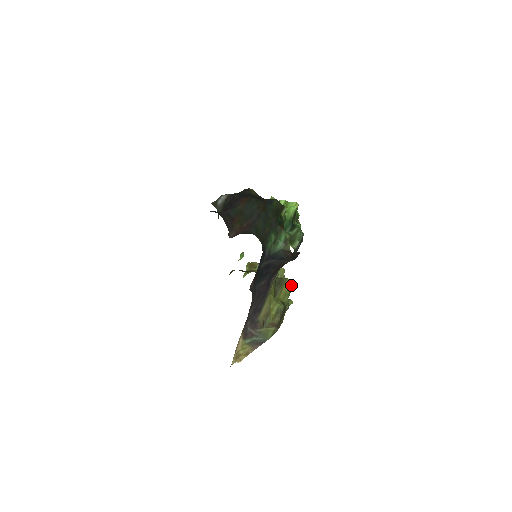
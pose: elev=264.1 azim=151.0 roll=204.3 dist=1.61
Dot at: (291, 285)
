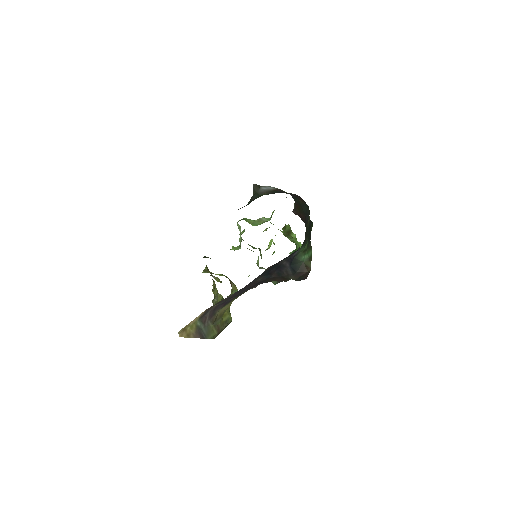
Dot at: occluded
